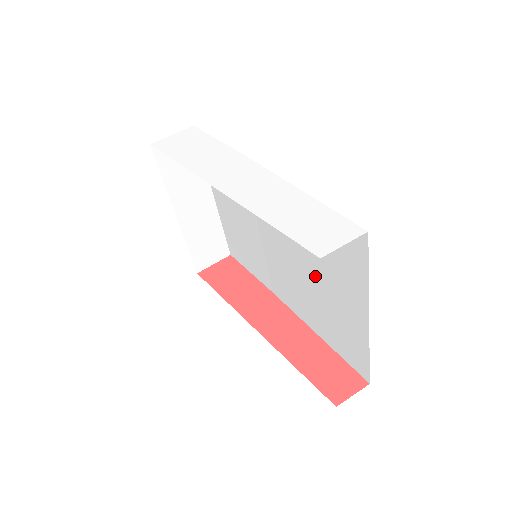
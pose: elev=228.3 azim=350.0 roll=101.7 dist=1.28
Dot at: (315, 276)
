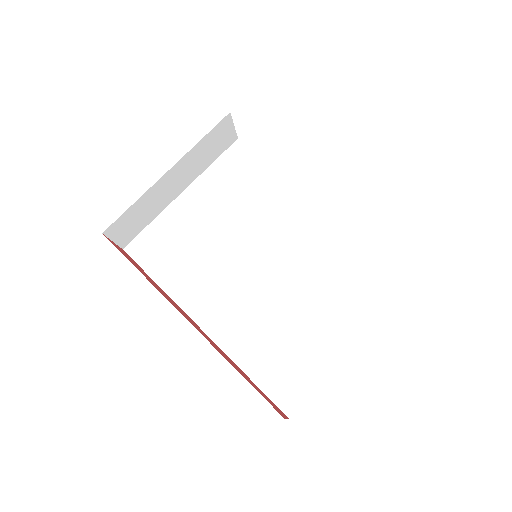
Dot at: (303, 301)
